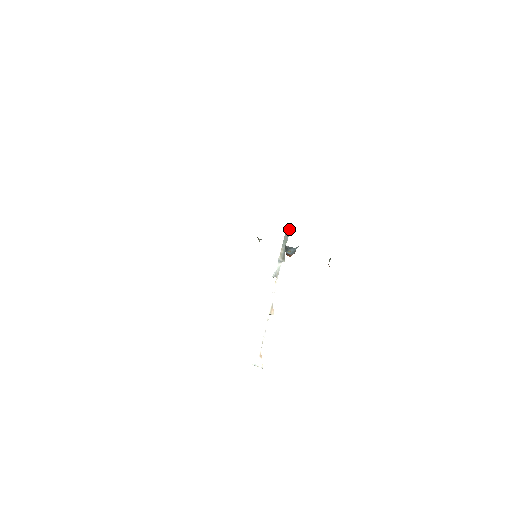
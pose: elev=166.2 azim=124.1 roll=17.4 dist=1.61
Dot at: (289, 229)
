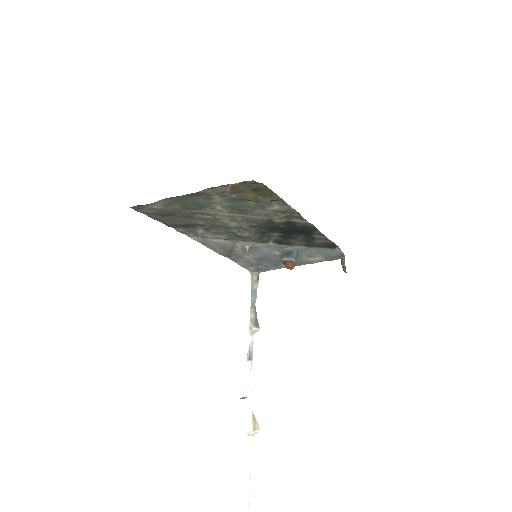
Dot at: (256, 279)
